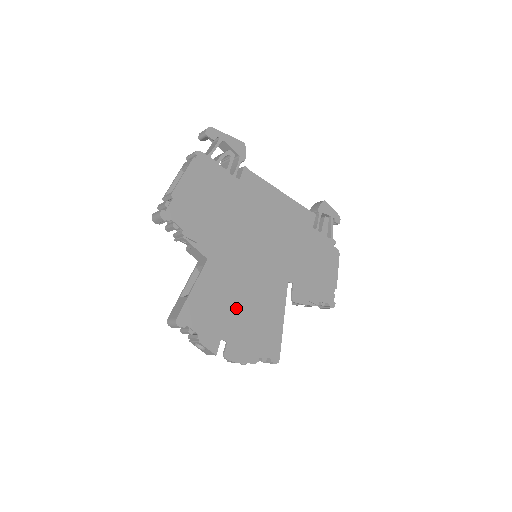
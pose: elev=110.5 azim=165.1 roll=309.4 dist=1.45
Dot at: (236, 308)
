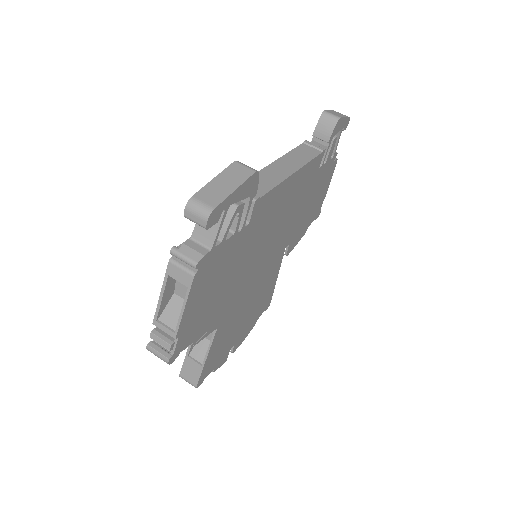
Dot at: (241, 321)
